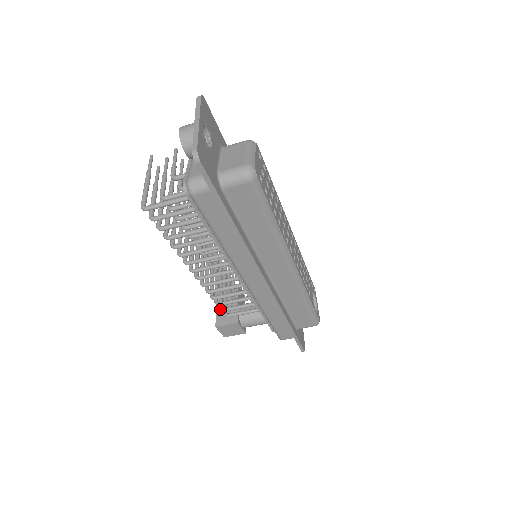
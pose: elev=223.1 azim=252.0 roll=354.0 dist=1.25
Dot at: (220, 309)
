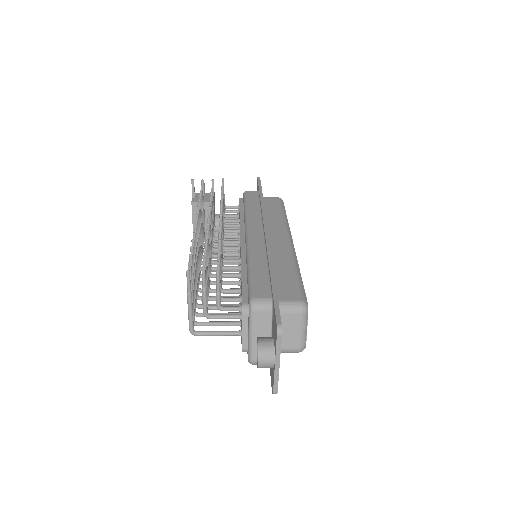
Dot at: occluded
